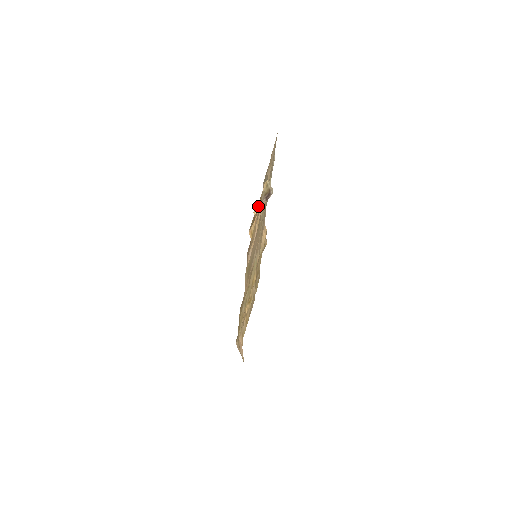
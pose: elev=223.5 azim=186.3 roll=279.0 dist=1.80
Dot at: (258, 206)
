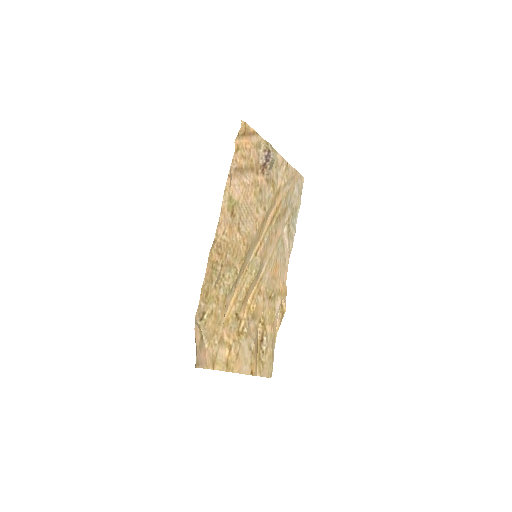
Dot at: (249, 129)
